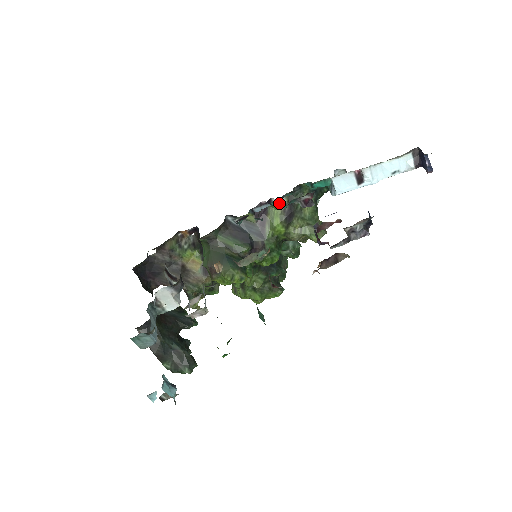
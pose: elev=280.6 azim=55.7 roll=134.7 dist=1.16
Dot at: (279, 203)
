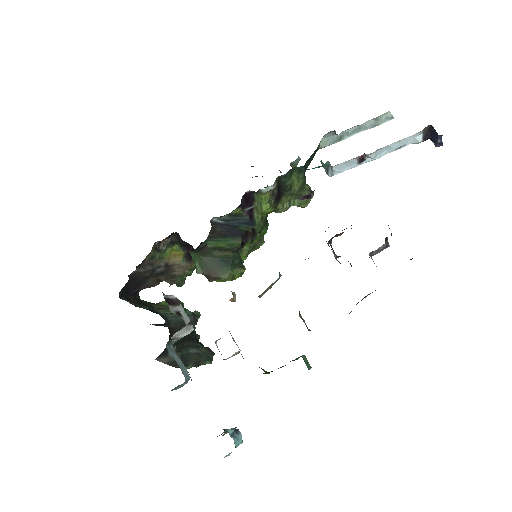
Dot at: (273, 199)
